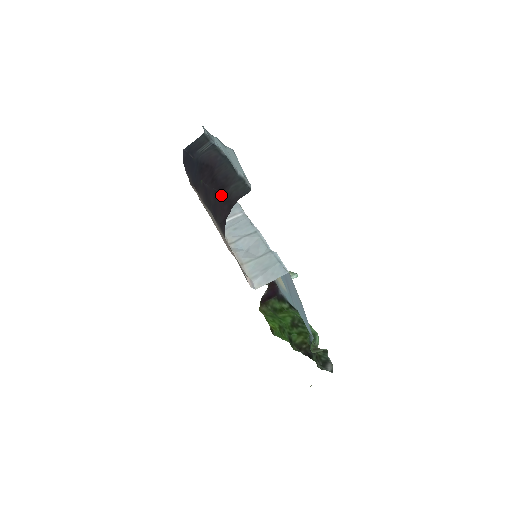
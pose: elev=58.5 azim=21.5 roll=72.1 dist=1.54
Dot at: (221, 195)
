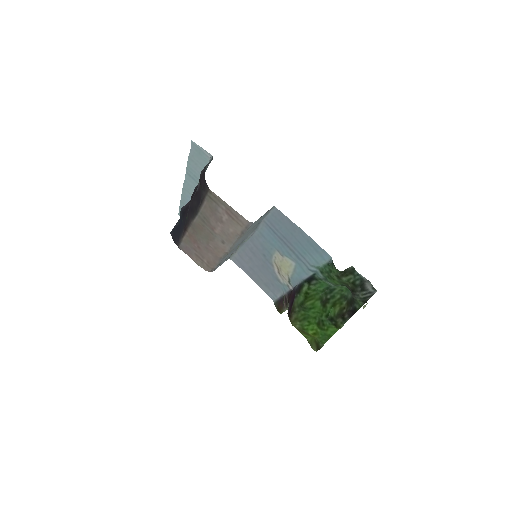
Dot at: (198, 185)
